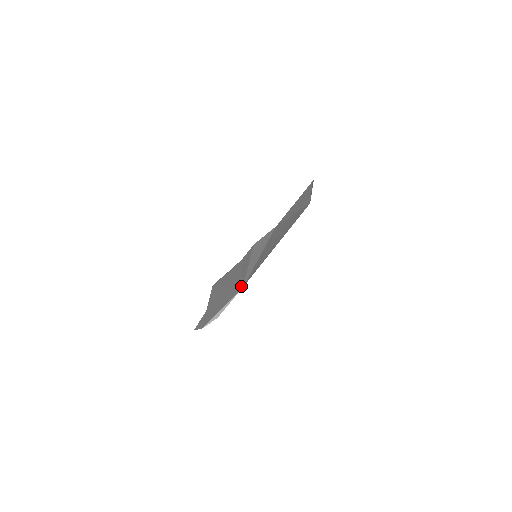
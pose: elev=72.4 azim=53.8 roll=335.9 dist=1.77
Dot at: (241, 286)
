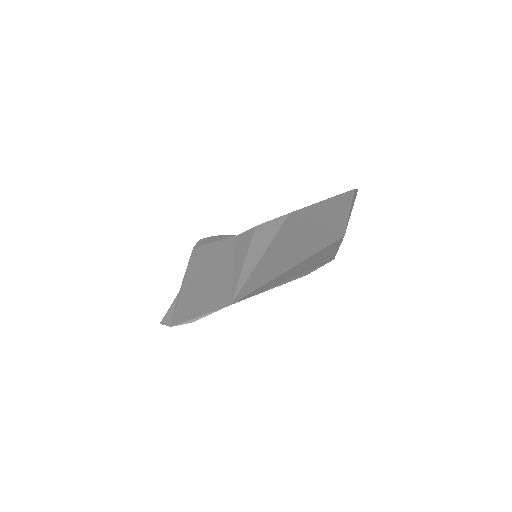
Dot at: (229, 300)
